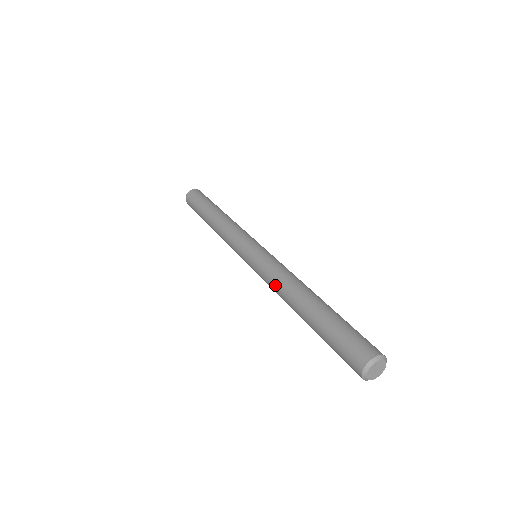
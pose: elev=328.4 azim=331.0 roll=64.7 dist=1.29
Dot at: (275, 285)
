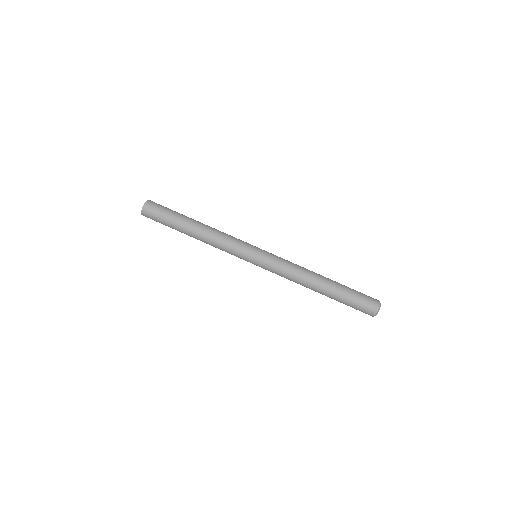
Dot at: (293, 276)
